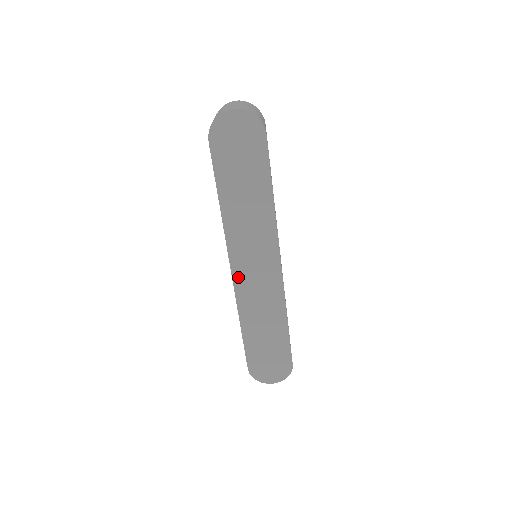
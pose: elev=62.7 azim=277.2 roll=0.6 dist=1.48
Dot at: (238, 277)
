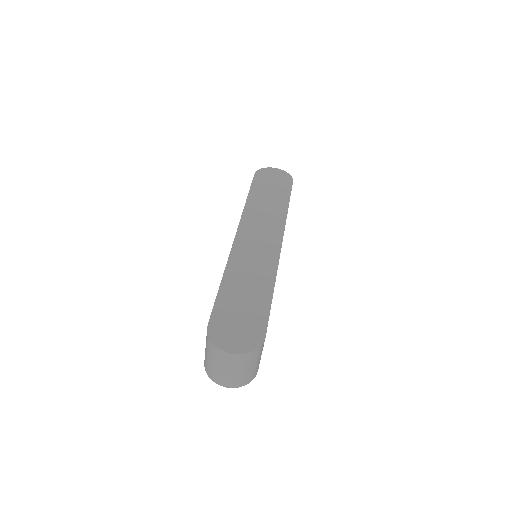
Dot at: (240, 240)
